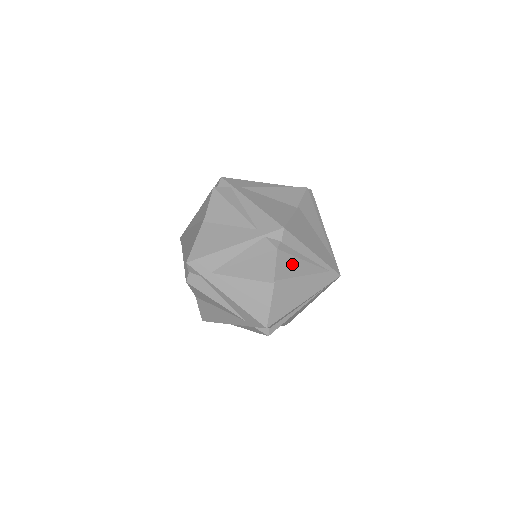
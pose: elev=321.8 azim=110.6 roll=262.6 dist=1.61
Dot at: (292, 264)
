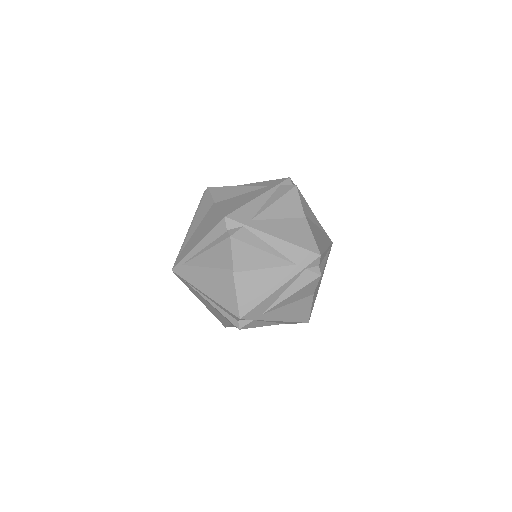
Dot at: (307, 208)
